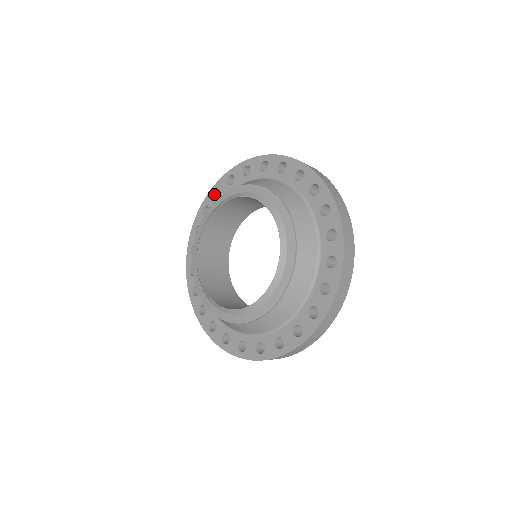
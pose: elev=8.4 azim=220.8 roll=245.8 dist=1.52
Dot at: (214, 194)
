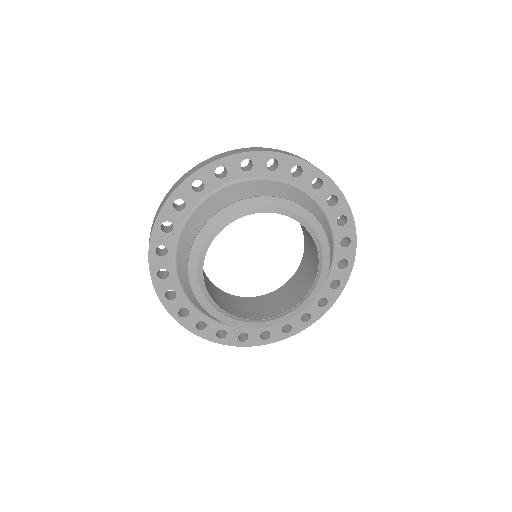
Dot at: (269, 159)
